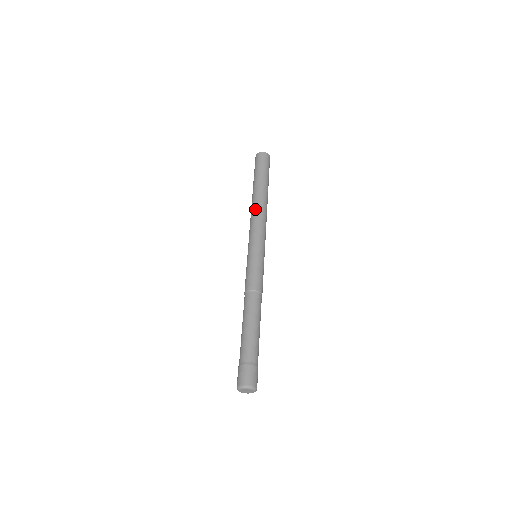
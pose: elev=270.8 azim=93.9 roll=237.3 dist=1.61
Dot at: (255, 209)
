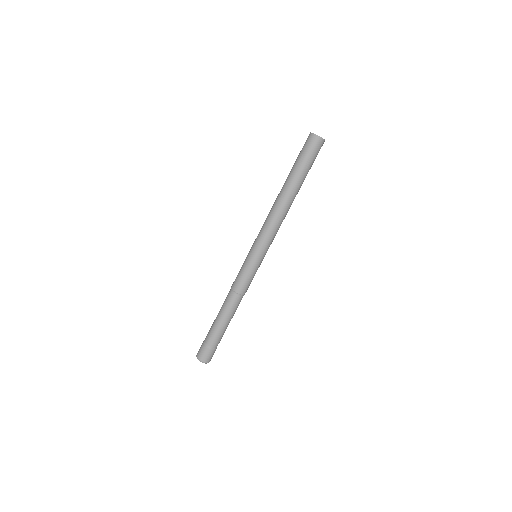
Dot at: (276, 211)
